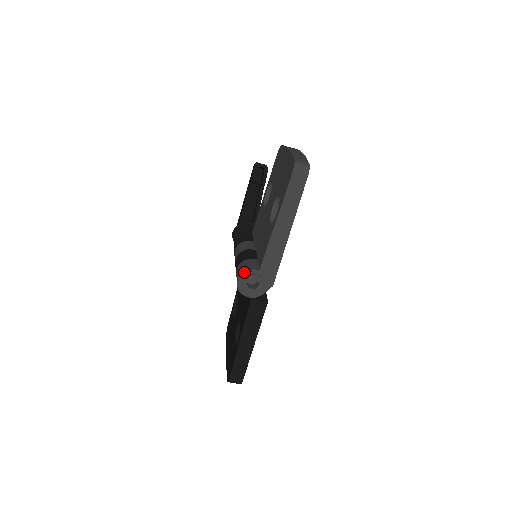
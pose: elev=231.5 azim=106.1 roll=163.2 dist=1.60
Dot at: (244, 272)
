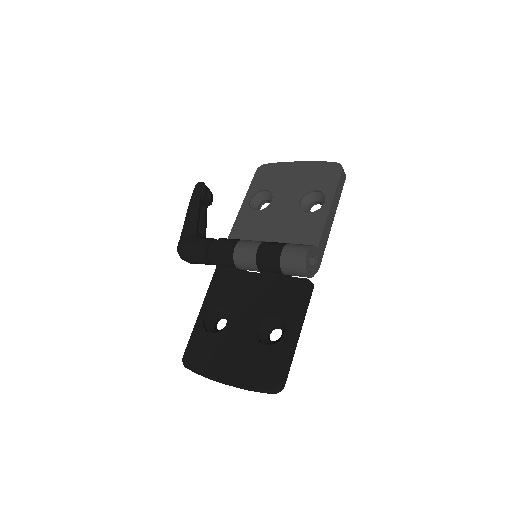
Dot at: (311, 246)
